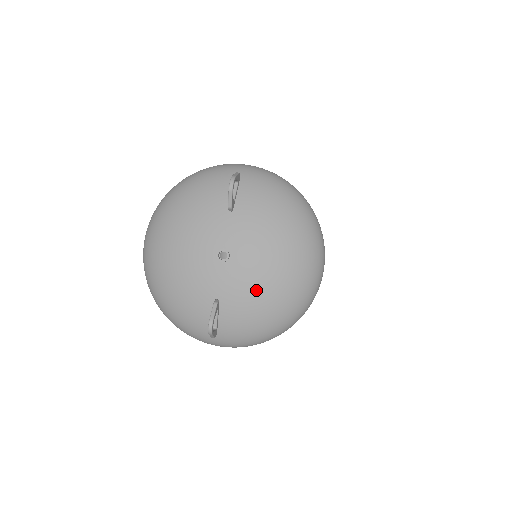
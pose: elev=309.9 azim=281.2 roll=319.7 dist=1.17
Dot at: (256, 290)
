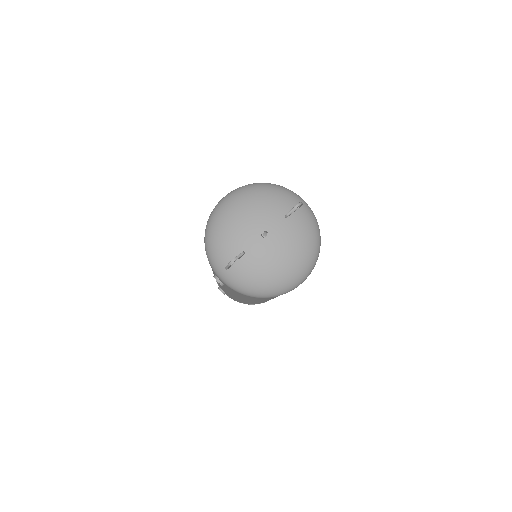
Dot at: (266, 263)
